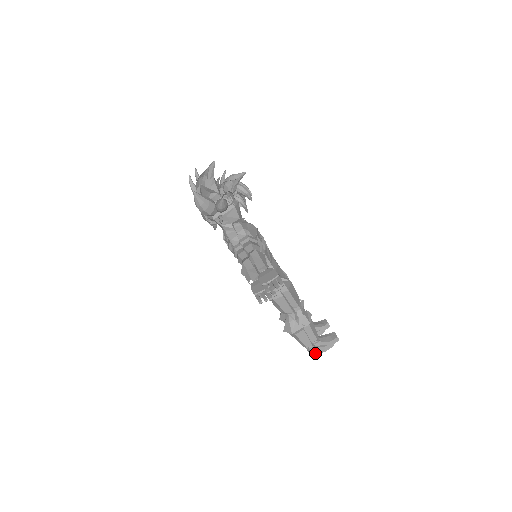
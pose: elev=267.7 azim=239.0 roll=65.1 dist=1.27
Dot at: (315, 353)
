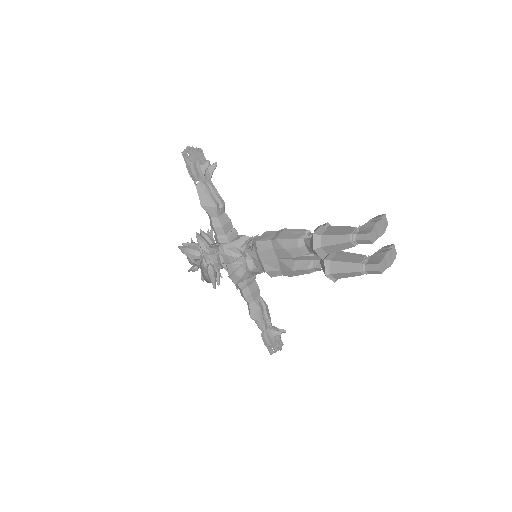
Dot at: (367, 232)
